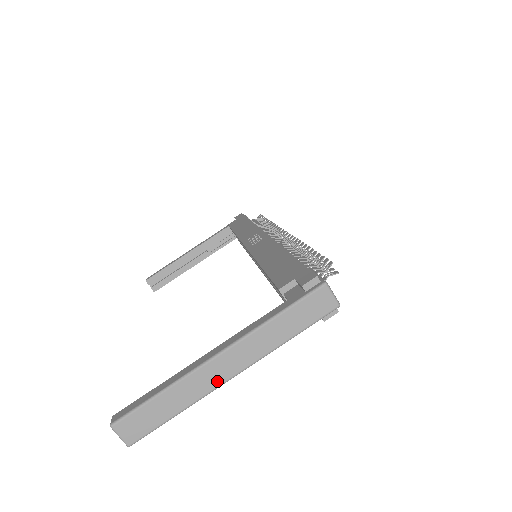
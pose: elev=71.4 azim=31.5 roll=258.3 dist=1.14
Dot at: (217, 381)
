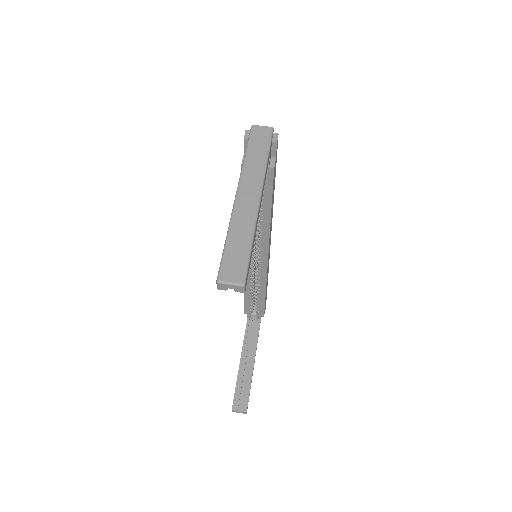
Dot at: (253, 206)
